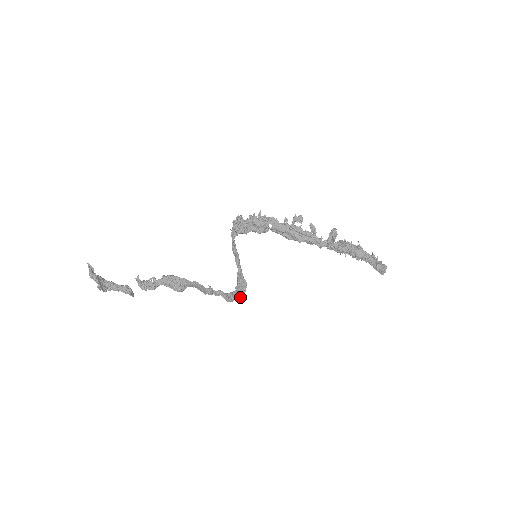
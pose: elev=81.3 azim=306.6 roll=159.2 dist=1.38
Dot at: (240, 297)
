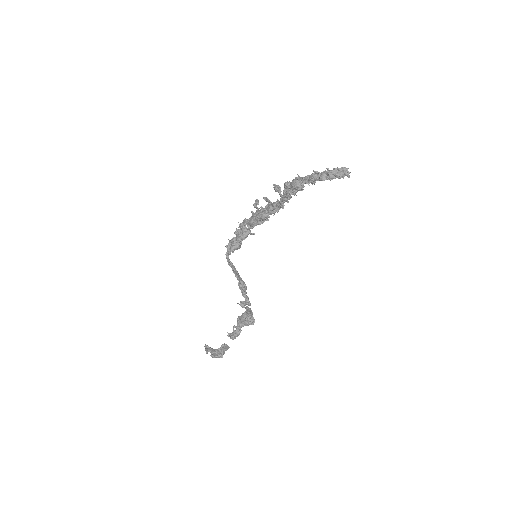
Dot at: (245, 295)
